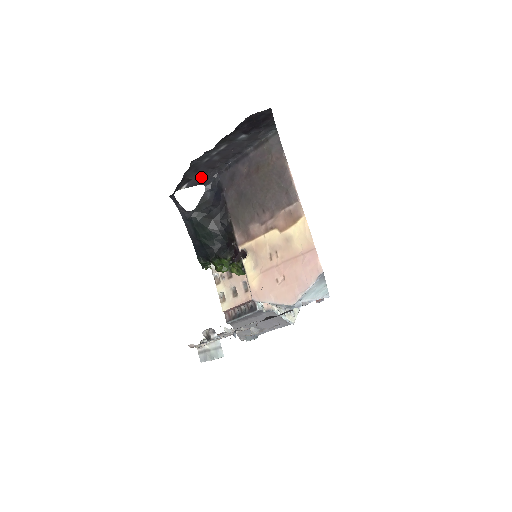
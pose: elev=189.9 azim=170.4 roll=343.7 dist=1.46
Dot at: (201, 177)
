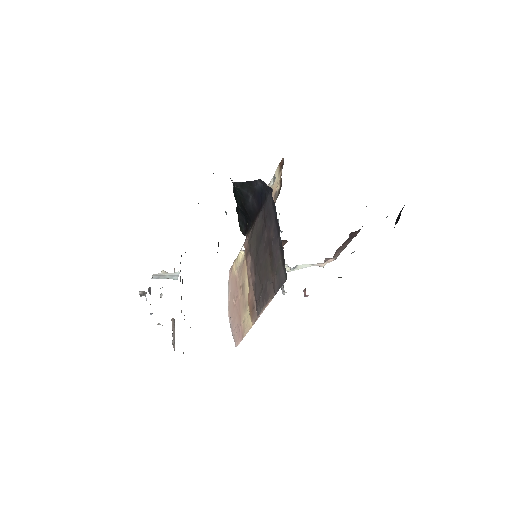
Dot at: occluded
